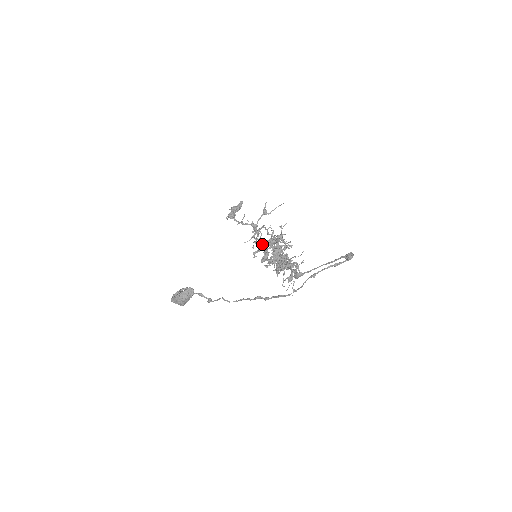
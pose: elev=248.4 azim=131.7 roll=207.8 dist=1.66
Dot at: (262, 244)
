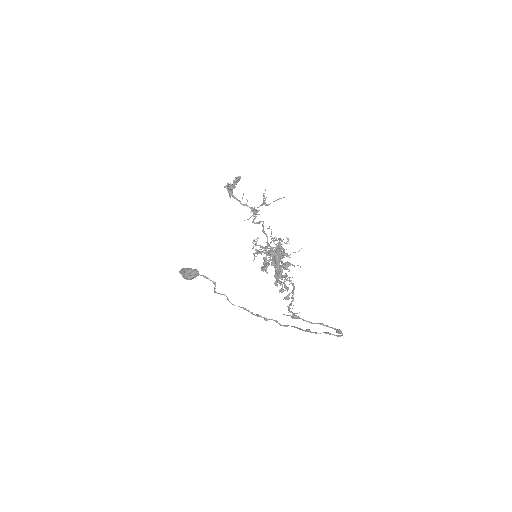
Dot at: occluded
